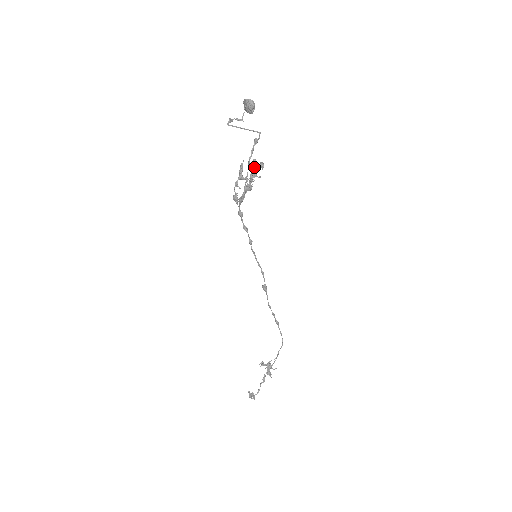
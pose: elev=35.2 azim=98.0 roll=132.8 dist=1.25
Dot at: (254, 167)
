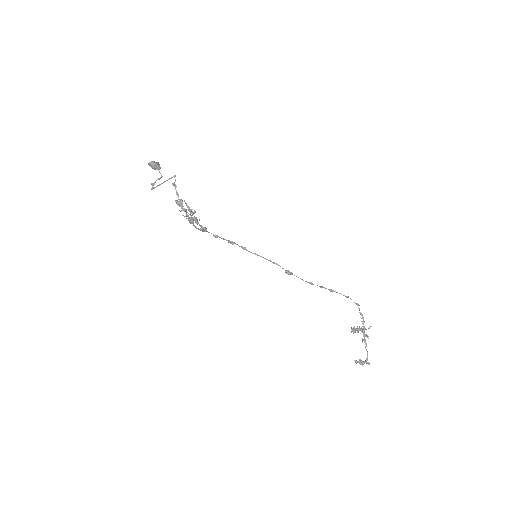
Dot at: (179, 206)
